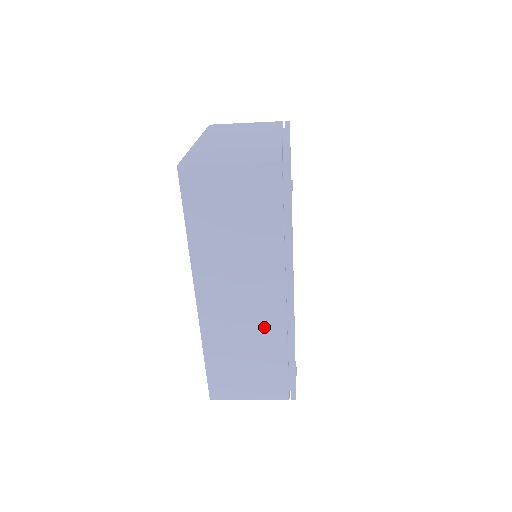
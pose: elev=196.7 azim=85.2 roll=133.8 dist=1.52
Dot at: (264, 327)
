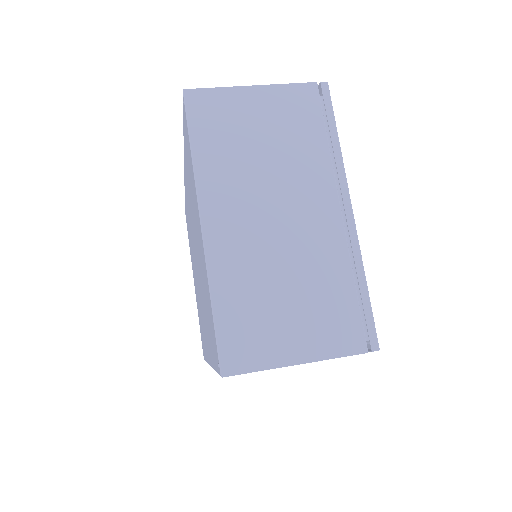
Dot at: occluded
